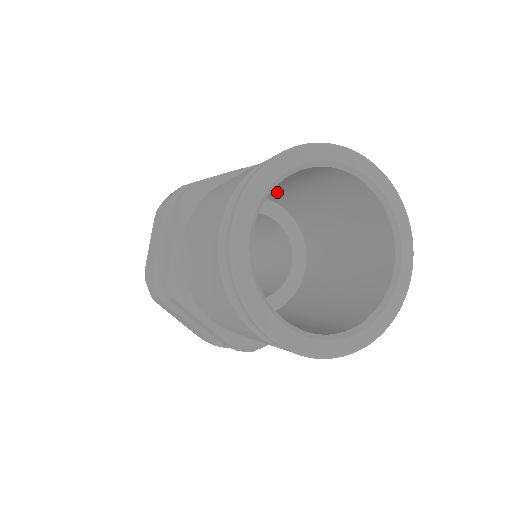
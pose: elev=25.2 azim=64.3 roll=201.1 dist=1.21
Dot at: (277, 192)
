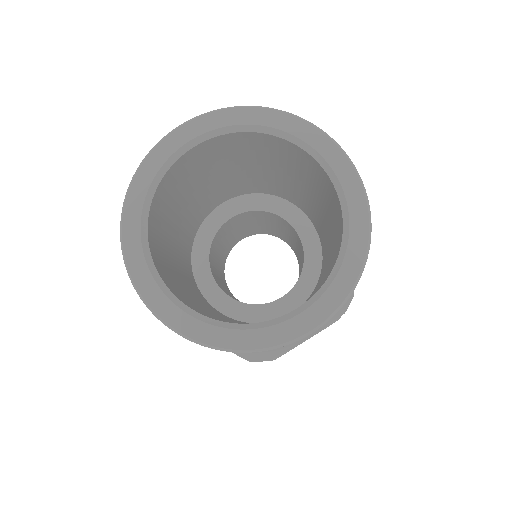
Dot at: (252, 182)
